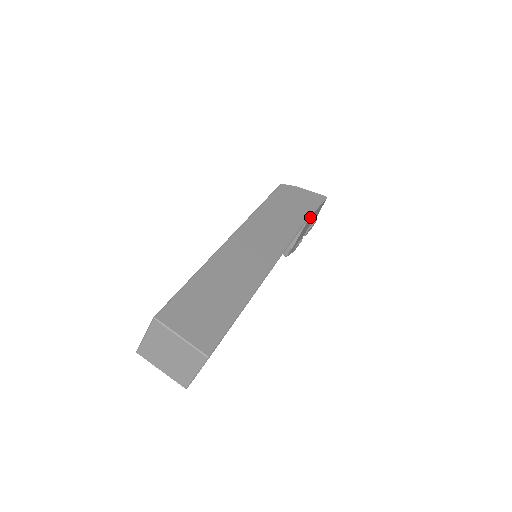
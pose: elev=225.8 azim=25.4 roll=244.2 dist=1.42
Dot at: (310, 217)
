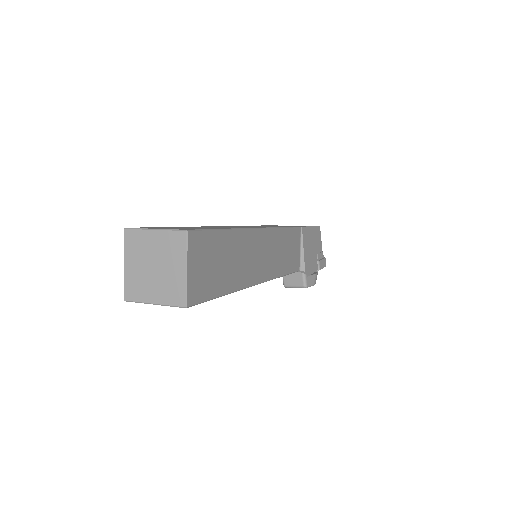
Dot at: (304, 230)
